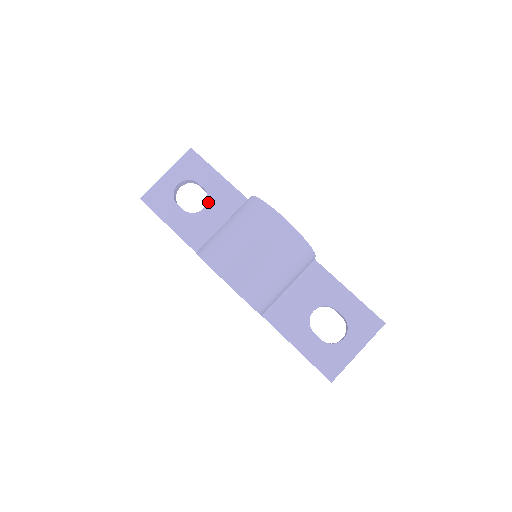
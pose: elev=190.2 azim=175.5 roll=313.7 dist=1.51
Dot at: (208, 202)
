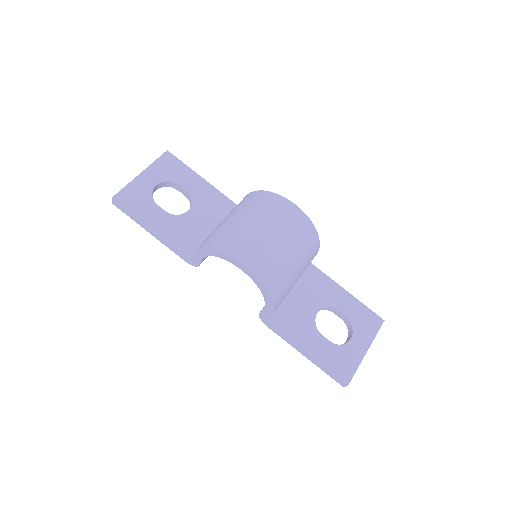
Dot at: (193, 204)
